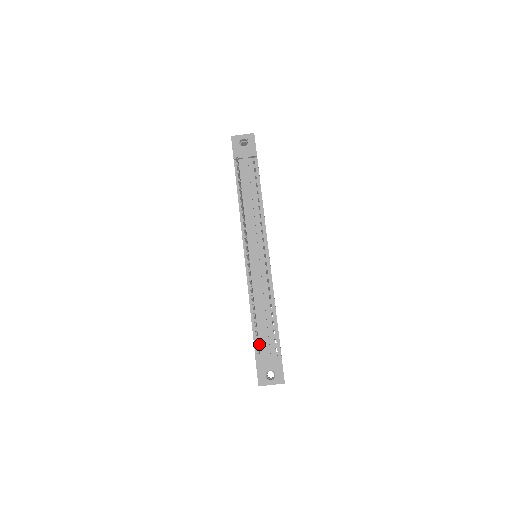
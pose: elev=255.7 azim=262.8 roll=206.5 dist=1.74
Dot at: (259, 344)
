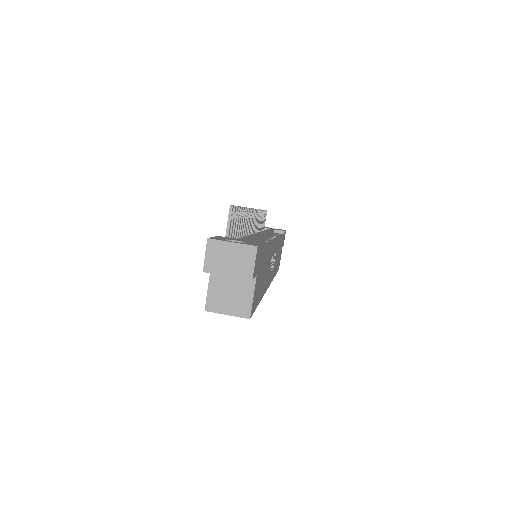
Dot at: occluded
